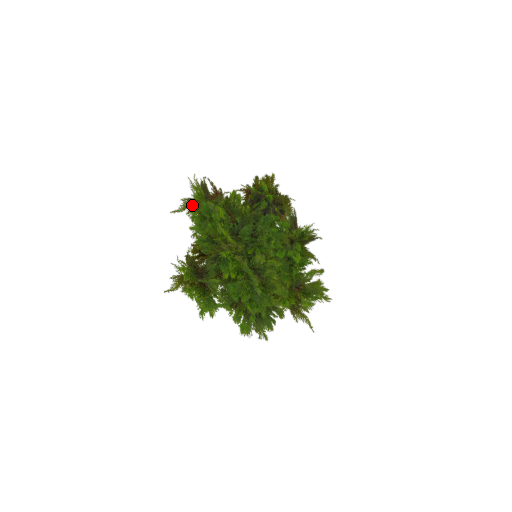
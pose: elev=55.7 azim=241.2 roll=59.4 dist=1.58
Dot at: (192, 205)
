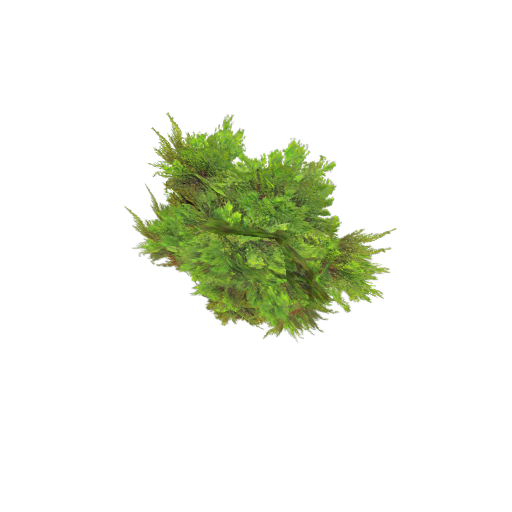
Dot at: occluded
